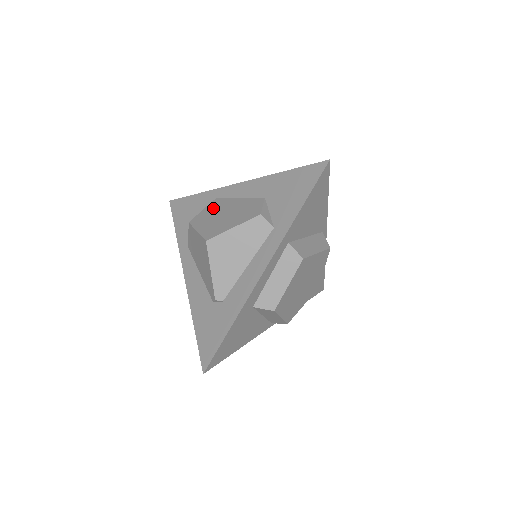
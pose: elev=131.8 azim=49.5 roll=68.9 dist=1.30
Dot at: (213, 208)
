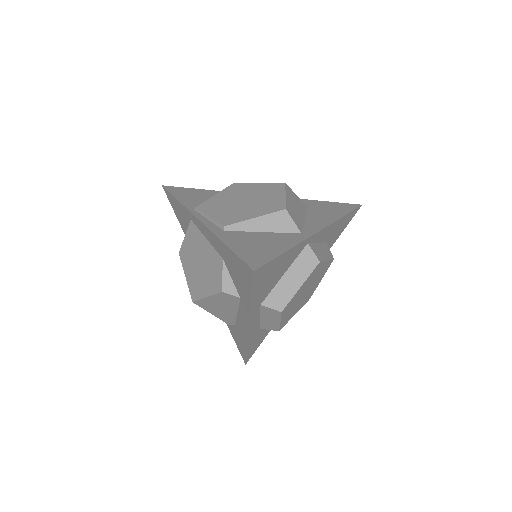
Dot at: (190, 242)
